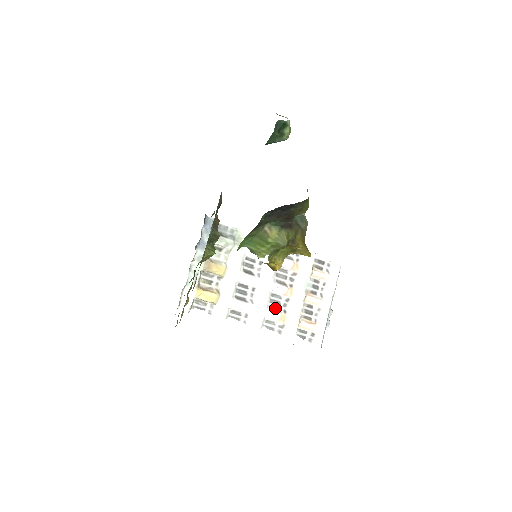
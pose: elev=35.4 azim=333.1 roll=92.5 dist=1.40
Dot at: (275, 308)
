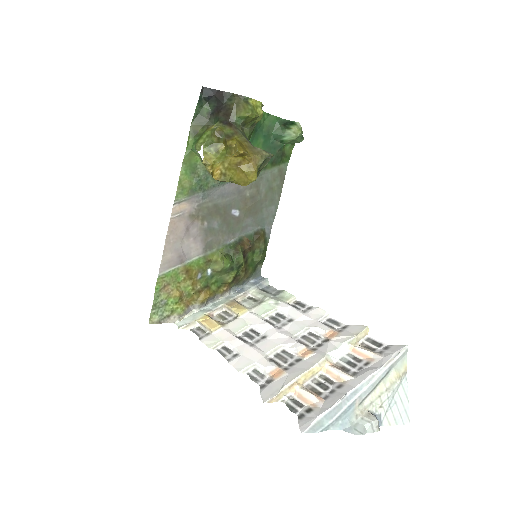
Dot at: (276, 362)
